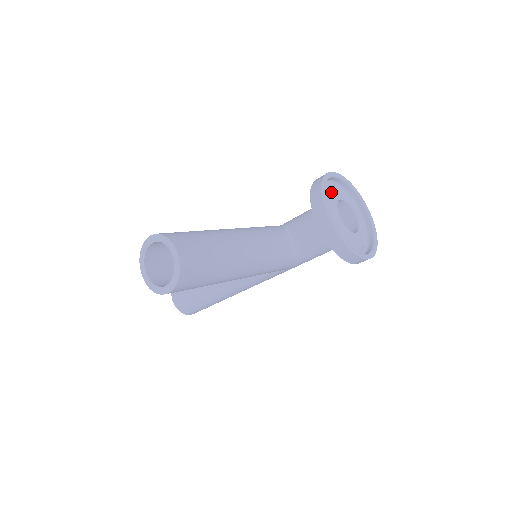
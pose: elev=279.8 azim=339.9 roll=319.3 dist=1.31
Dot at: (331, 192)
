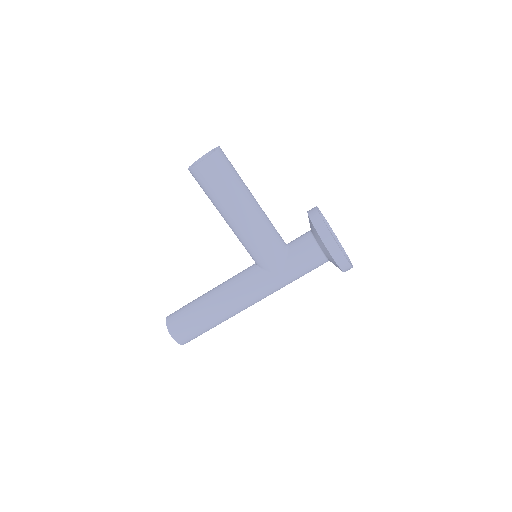
Dot at: occluded
